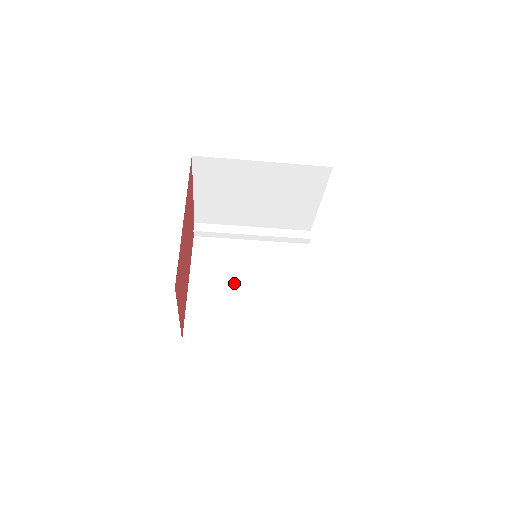
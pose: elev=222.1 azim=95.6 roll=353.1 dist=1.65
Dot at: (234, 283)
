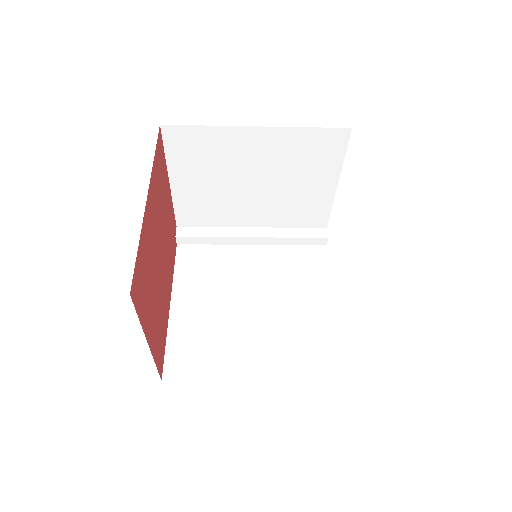
Dot at: (231, 300)
